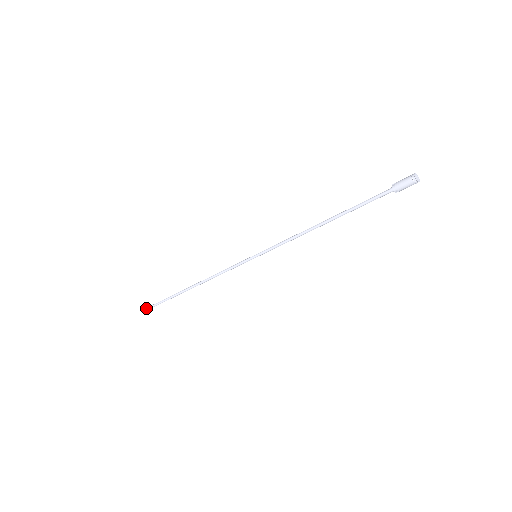
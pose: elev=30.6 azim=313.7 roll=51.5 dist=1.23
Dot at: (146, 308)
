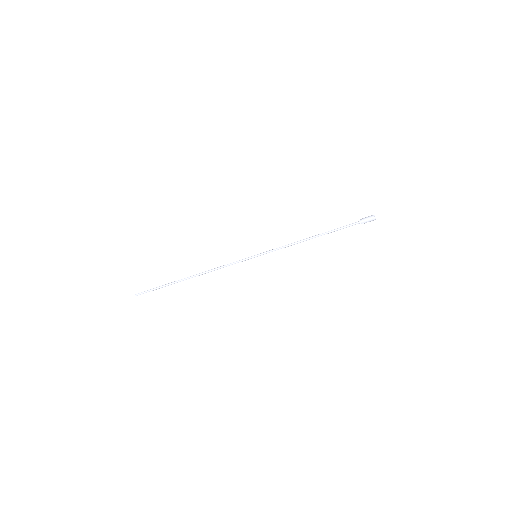
Dot at: (135, 294)
